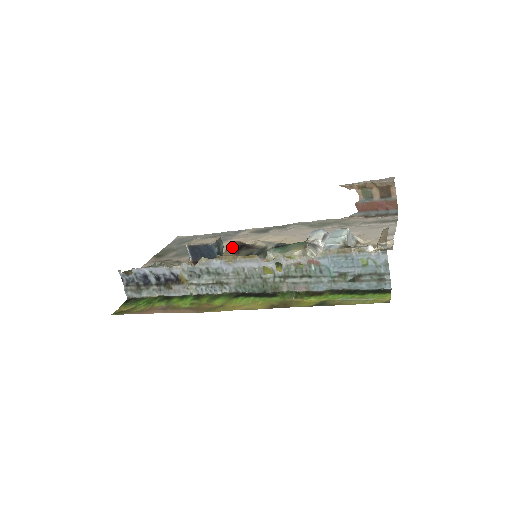
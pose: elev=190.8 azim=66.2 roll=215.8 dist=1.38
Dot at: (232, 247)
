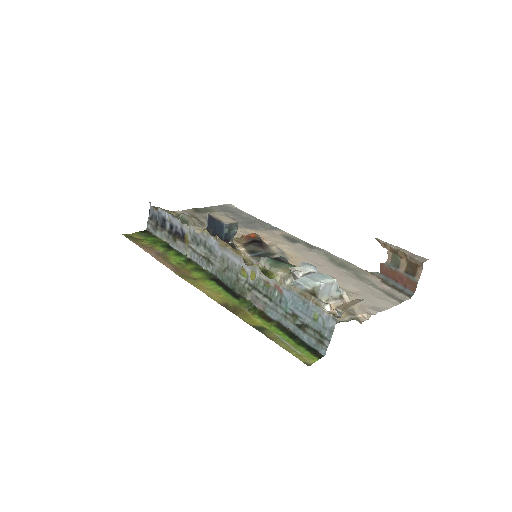
Dot at: (248, 237)
